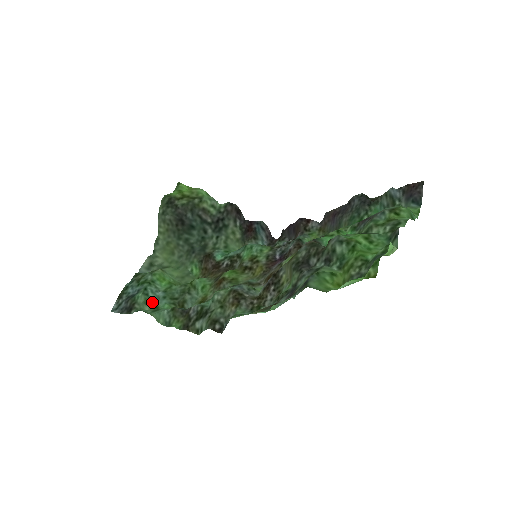
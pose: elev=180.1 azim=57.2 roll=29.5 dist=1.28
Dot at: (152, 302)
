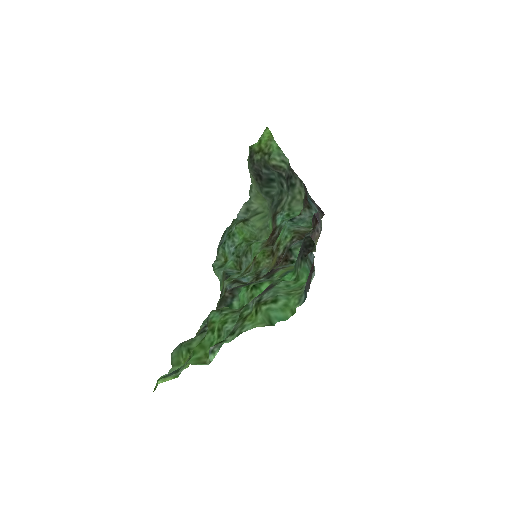
Dot at: (226, 255)
